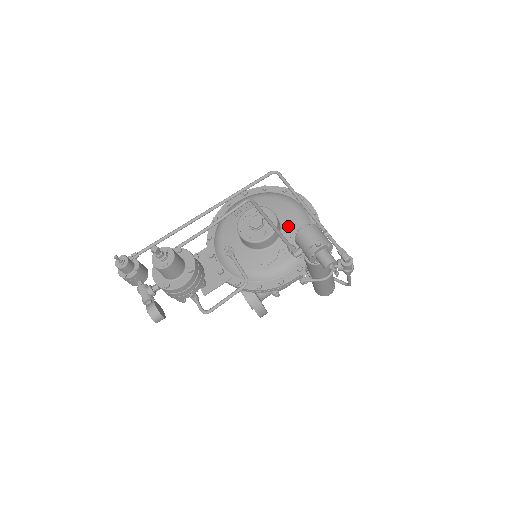
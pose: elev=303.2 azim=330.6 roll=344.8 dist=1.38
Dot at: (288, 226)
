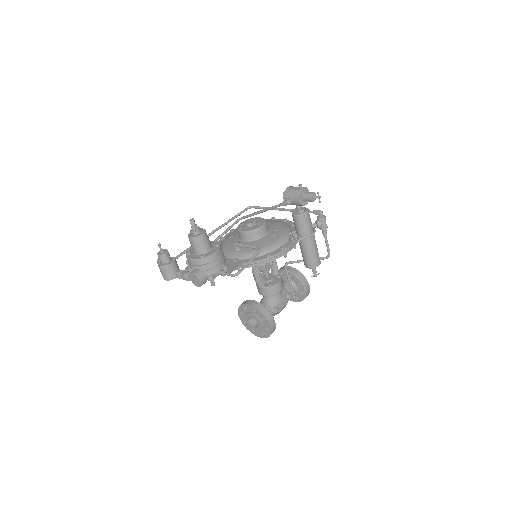
Dot at: (272, 226)
